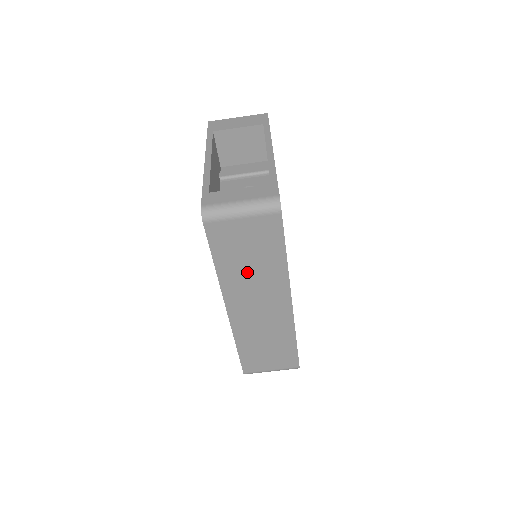
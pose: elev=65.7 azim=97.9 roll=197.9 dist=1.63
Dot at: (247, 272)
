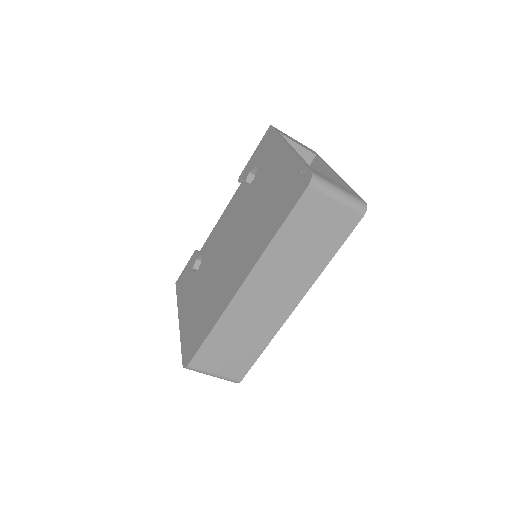
Dot at: (294, 254)
